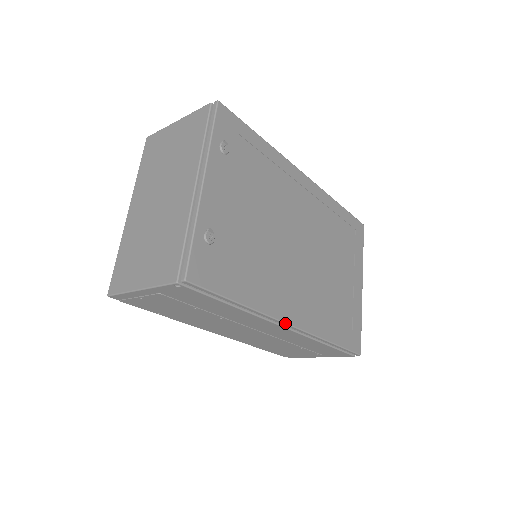
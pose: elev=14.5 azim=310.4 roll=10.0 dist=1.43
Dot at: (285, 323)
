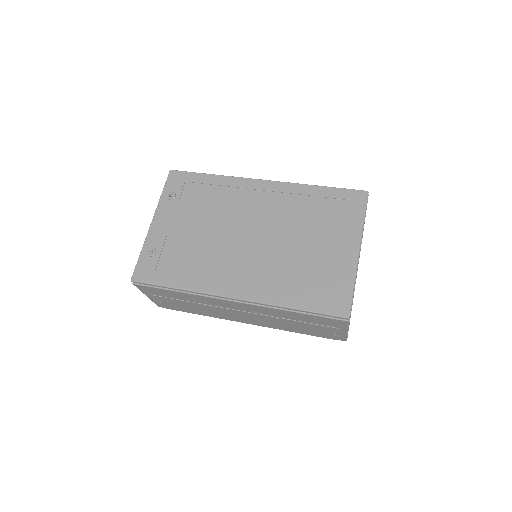
Dot at: (224, 297)
